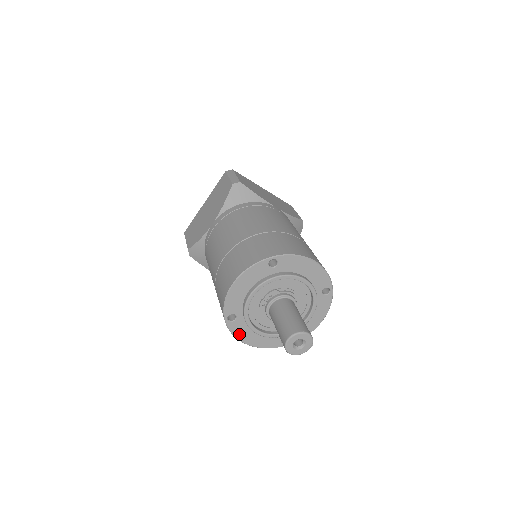
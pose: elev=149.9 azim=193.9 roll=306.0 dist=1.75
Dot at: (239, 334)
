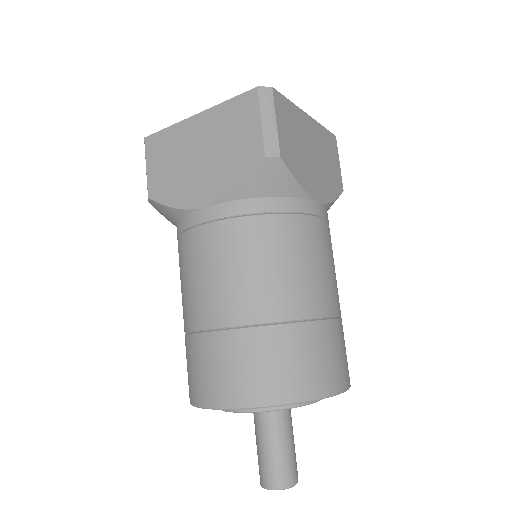
Dot at: occluded
